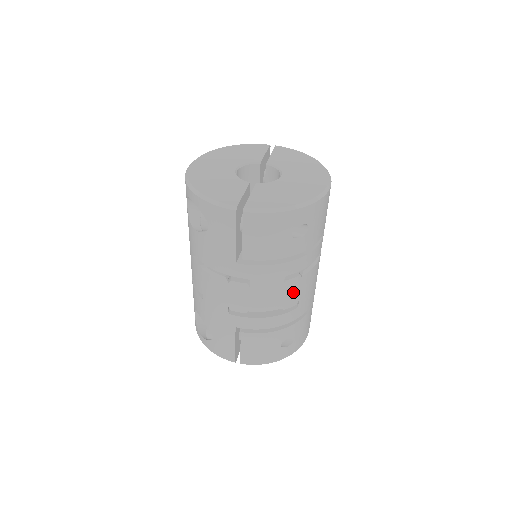
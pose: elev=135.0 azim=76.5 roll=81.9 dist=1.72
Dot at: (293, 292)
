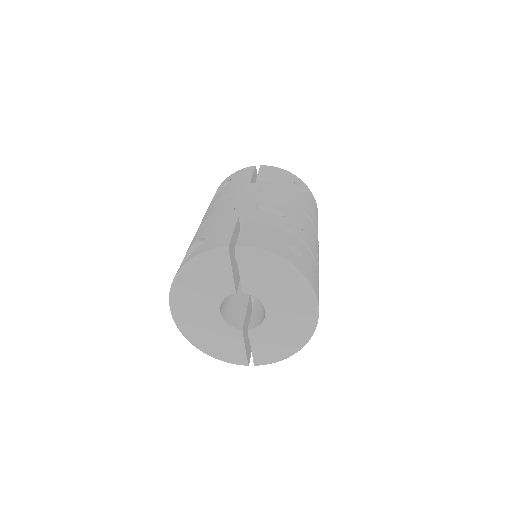
Dot at: (297, 215)
